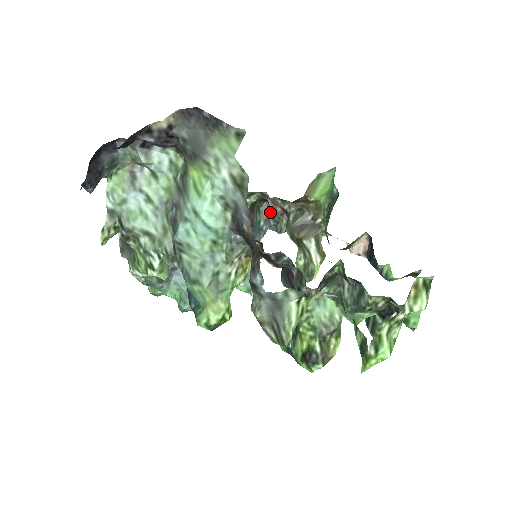
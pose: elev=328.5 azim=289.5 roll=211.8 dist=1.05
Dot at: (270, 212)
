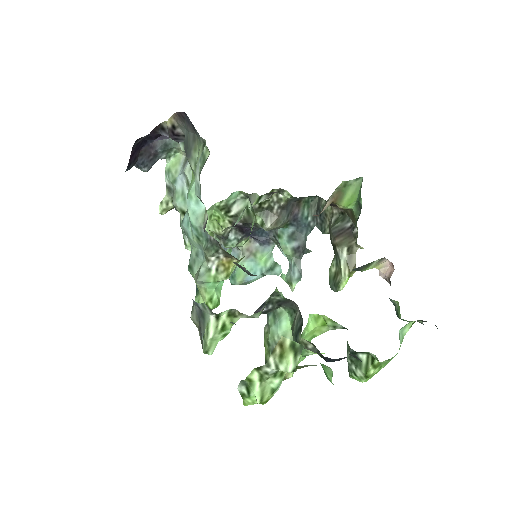
Dot at: (318, 209)
